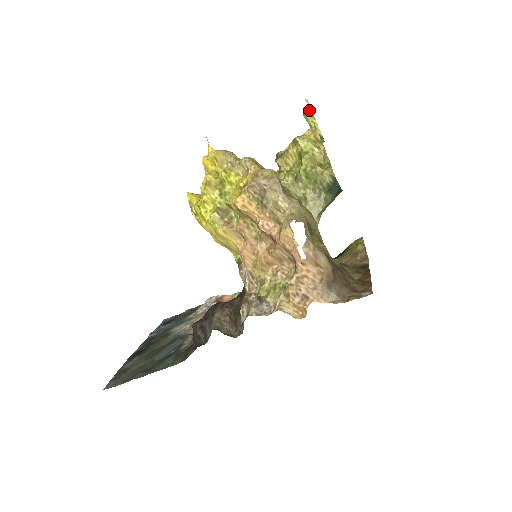
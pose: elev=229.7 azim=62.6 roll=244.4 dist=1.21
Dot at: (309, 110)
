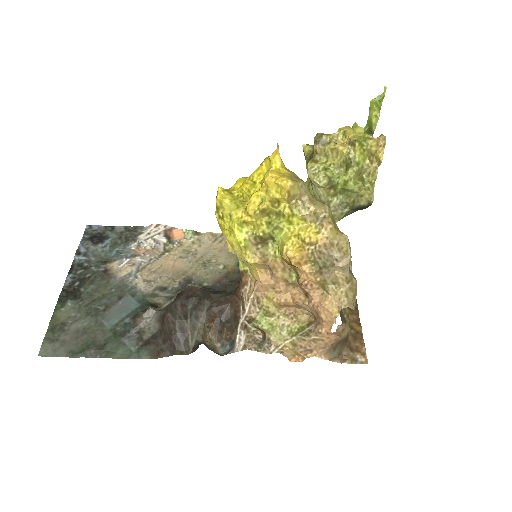
Dot at: (380, 100)
